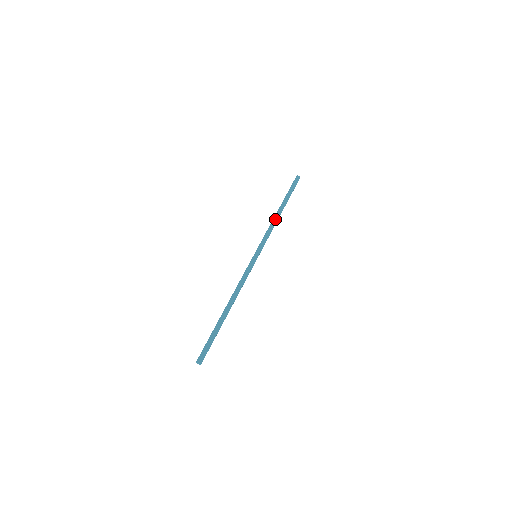
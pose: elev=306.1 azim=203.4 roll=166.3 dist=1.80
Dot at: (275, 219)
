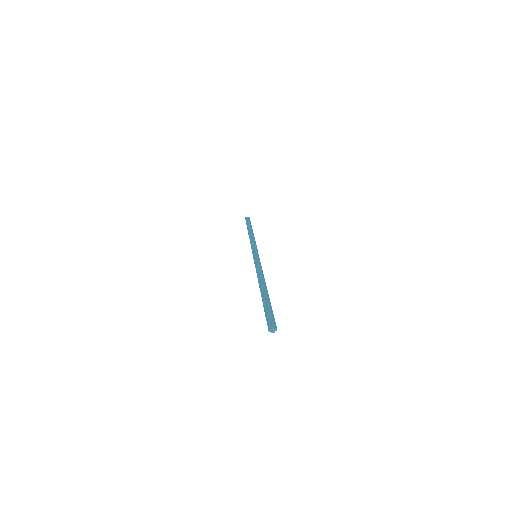
Dot at: (251, 236)
